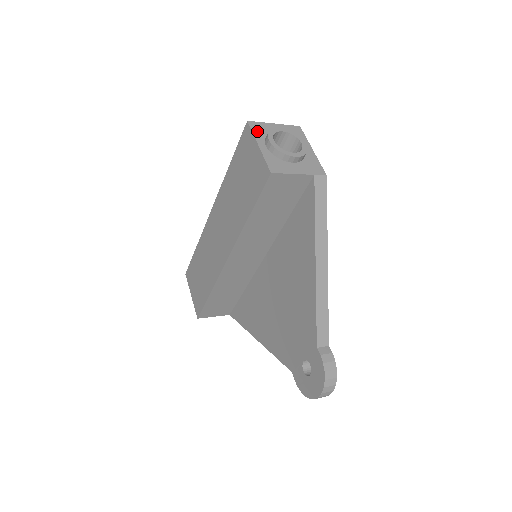
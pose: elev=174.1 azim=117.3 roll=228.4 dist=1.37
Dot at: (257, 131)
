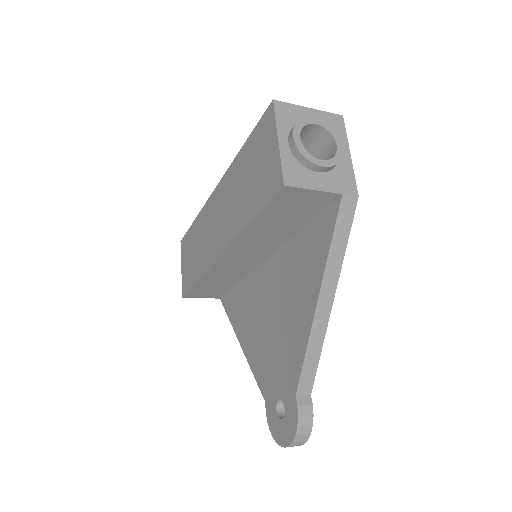
Dot at: (282, 117)
